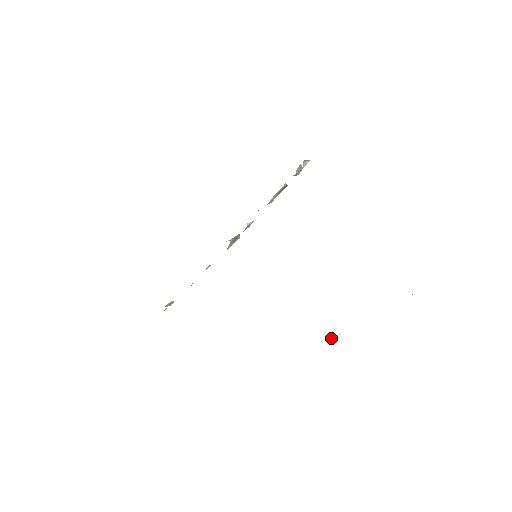
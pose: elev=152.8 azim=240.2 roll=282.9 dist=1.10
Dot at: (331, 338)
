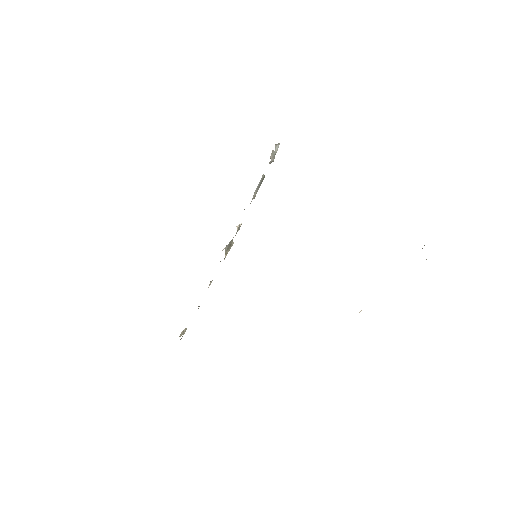
Dot at: occluded
